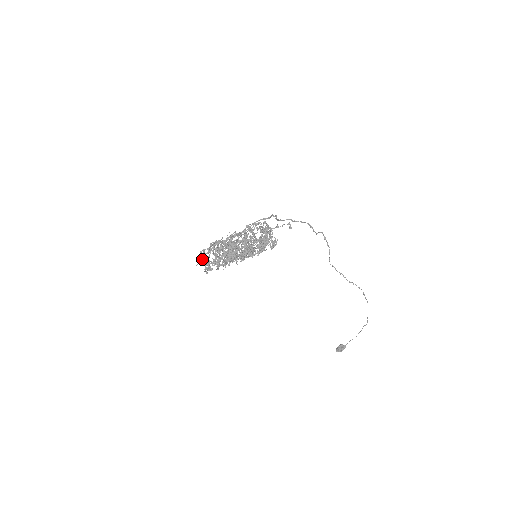
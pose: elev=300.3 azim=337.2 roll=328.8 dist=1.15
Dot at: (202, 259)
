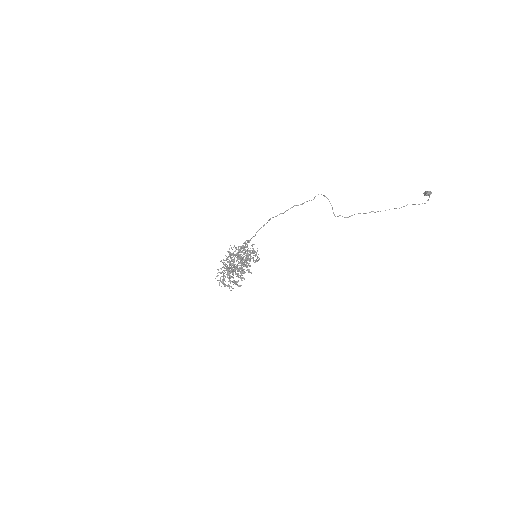
Dot at: (221, 272)
